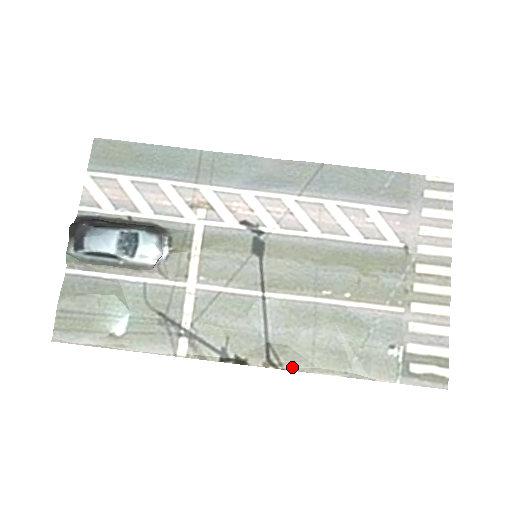
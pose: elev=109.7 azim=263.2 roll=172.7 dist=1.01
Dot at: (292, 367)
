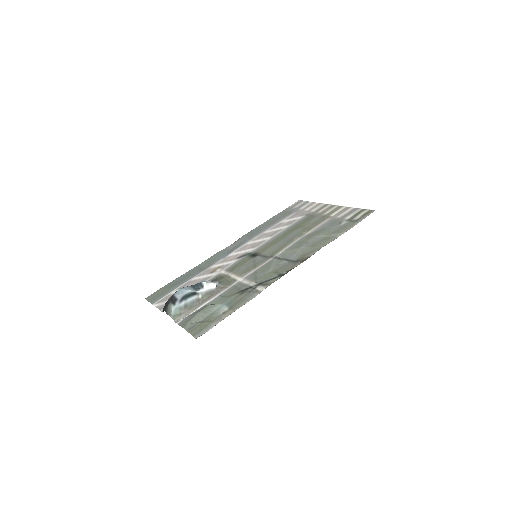
Dot at: (313, 254)
